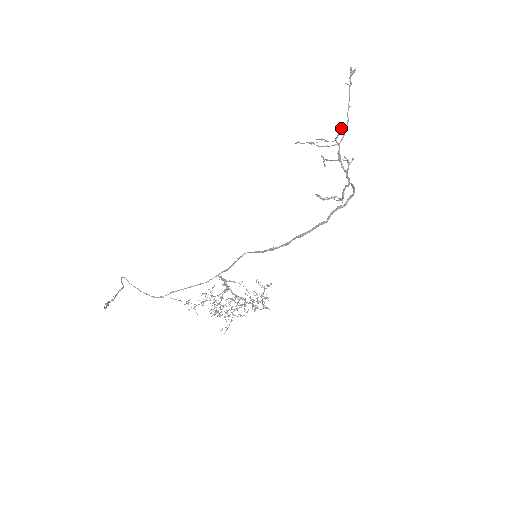
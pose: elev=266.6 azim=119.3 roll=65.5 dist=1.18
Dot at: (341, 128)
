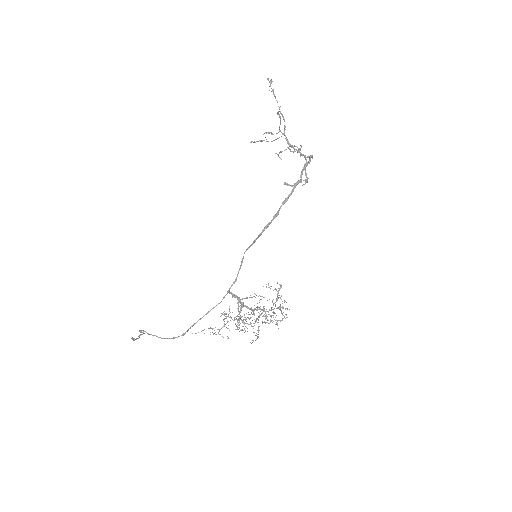
Dot at: (280, 116)
